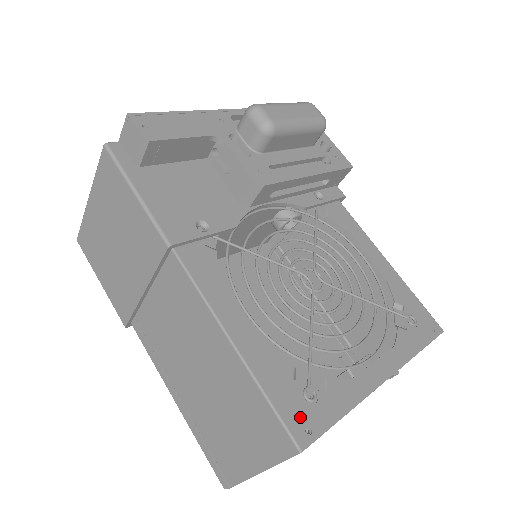
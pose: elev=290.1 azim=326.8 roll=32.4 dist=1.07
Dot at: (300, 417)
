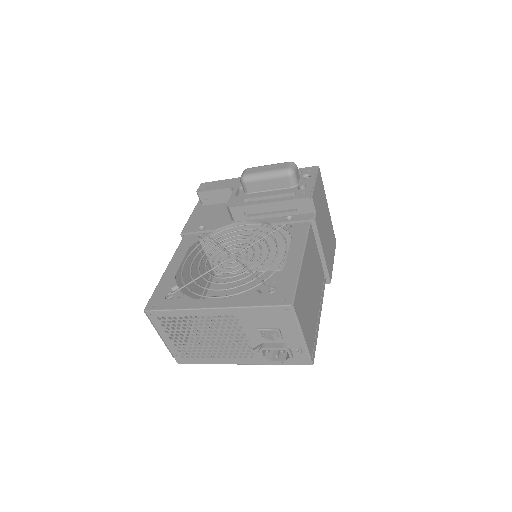
Dot at: (157, 301)
